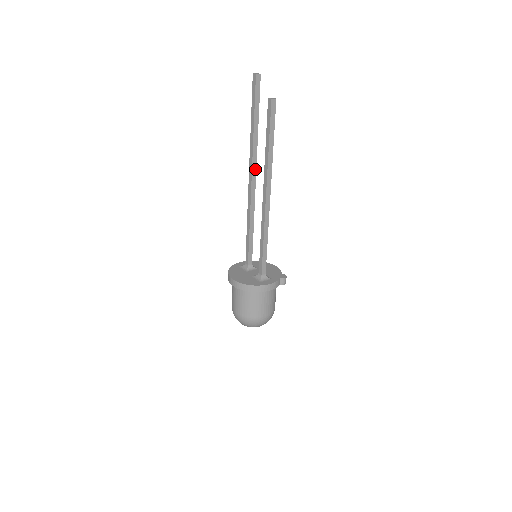
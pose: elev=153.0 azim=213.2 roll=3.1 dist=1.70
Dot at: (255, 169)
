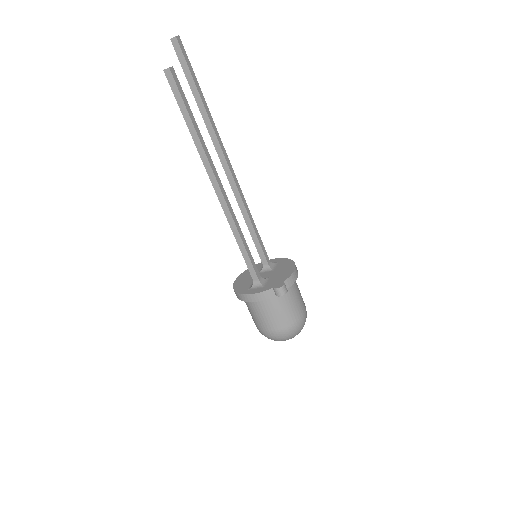
Dot at: (221, 151)
